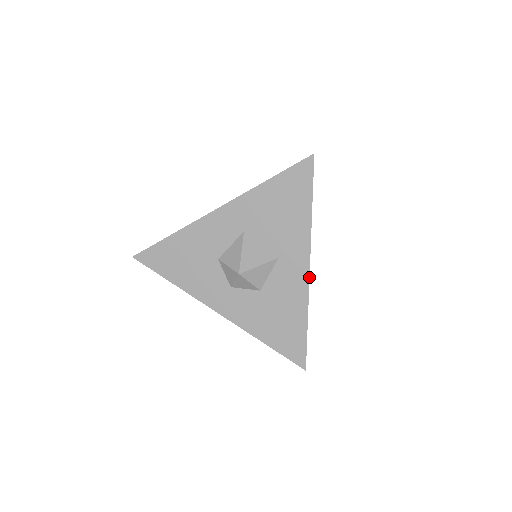
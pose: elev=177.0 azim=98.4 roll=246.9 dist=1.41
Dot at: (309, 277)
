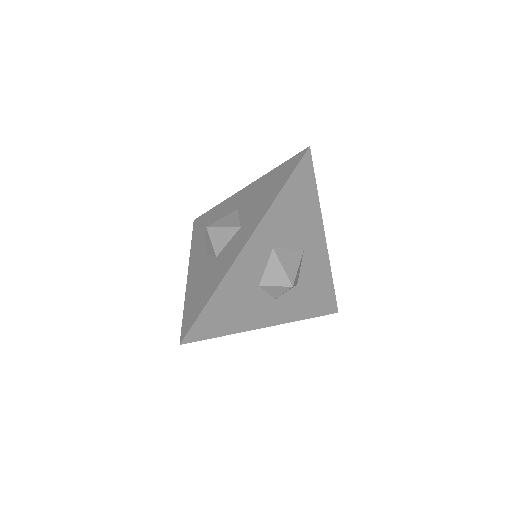
Dot at: occluded
